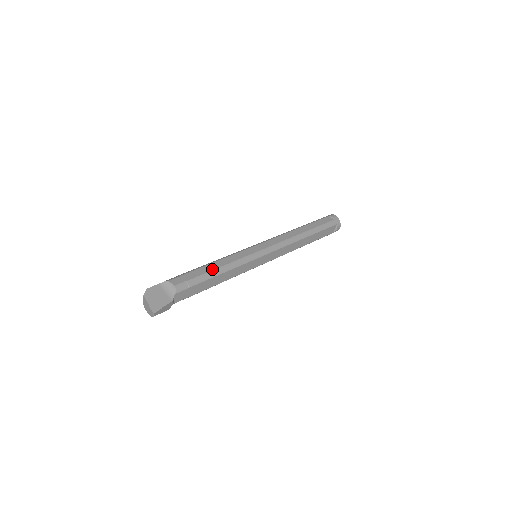
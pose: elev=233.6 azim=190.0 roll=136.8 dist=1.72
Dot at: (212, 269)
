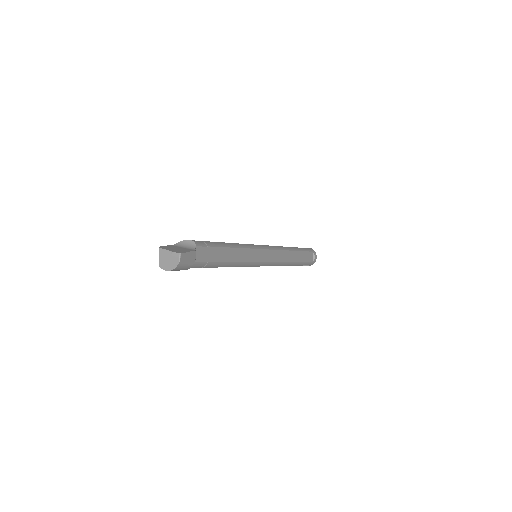
Dot at: (223, 242)
